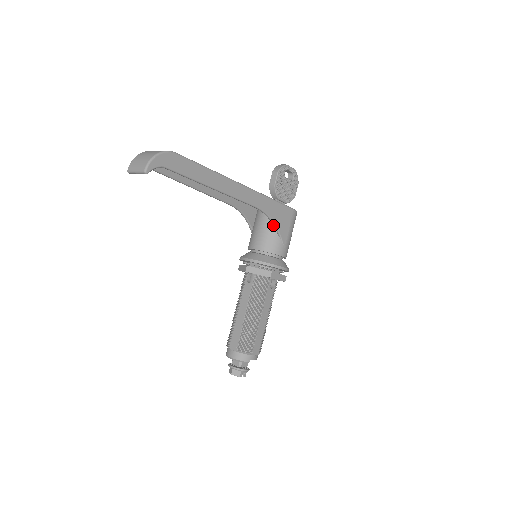
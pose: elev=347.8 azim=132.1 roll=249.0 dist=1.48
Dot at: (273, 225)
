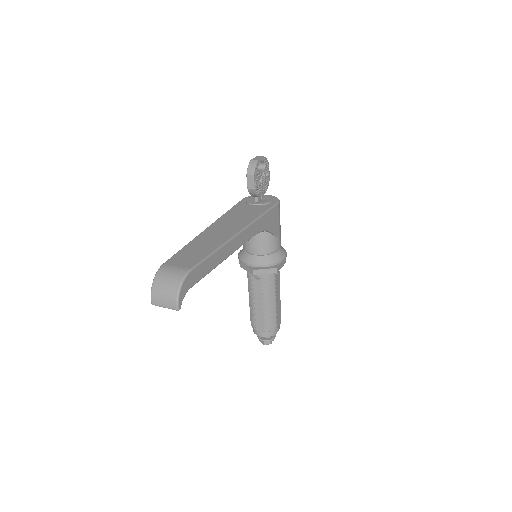
Dot at: occluded
